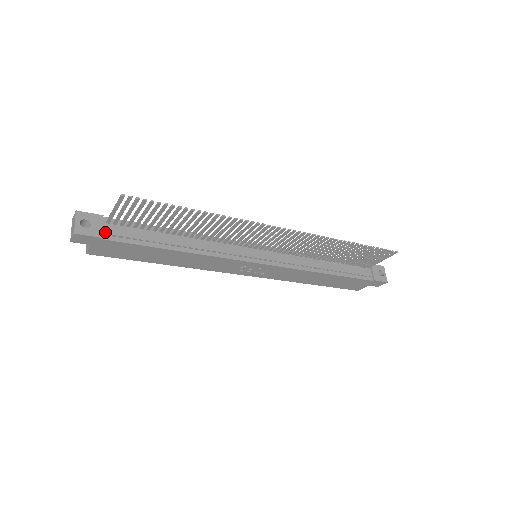
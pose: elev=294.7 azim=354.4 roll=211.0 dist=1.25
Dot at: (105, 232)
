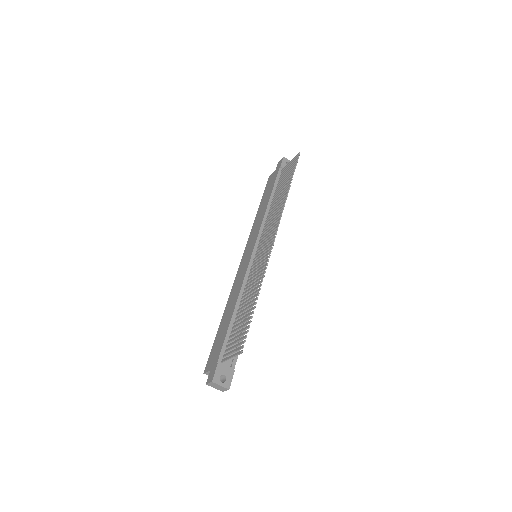
Dot at: (229, 366)
